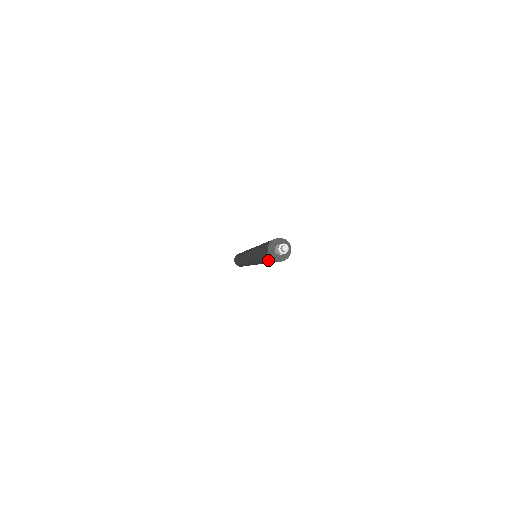
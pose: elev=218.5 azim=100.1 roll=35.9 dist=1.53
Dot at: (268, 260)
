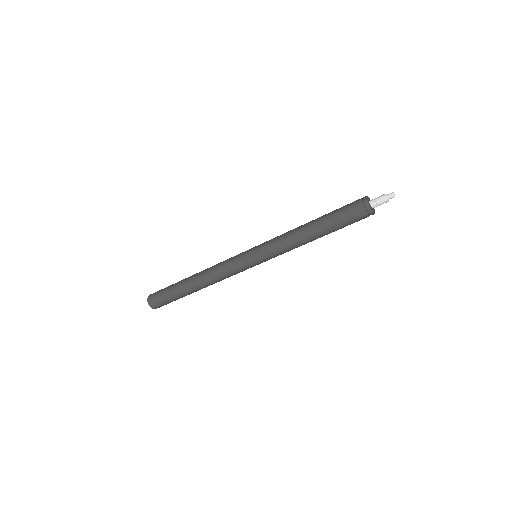
Dot at: (346, 210)
